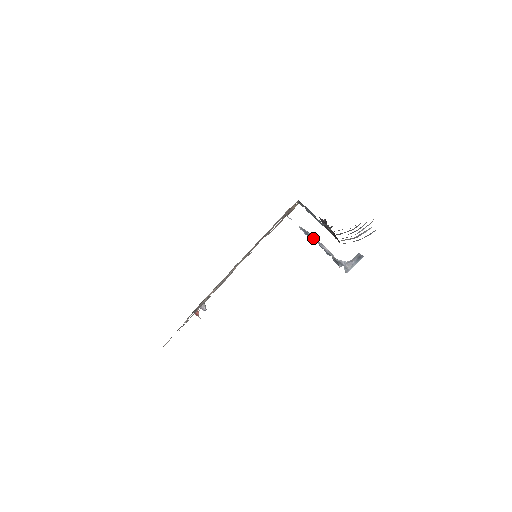
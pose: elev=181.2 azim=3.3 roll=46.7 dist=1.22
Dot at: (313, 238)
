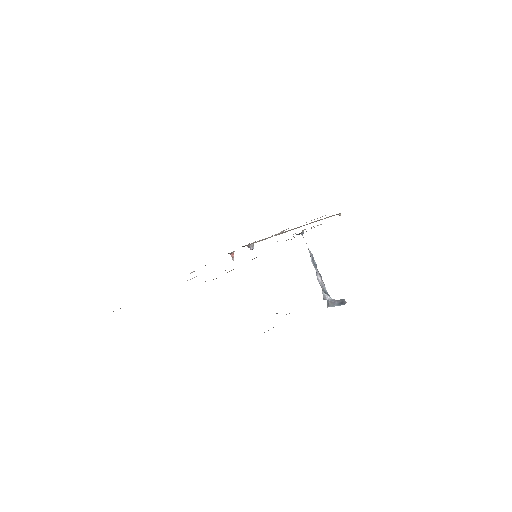
Dot at: (313, 265)
